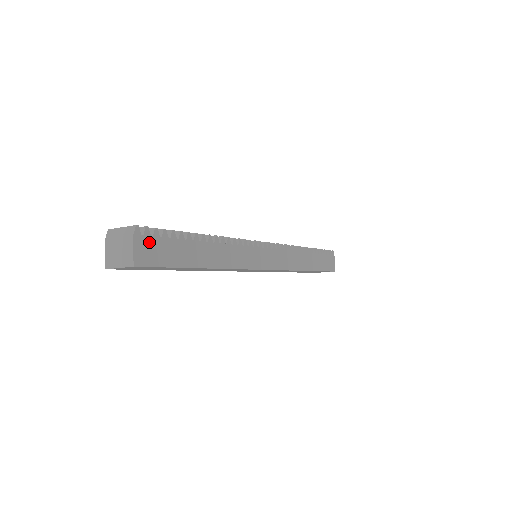
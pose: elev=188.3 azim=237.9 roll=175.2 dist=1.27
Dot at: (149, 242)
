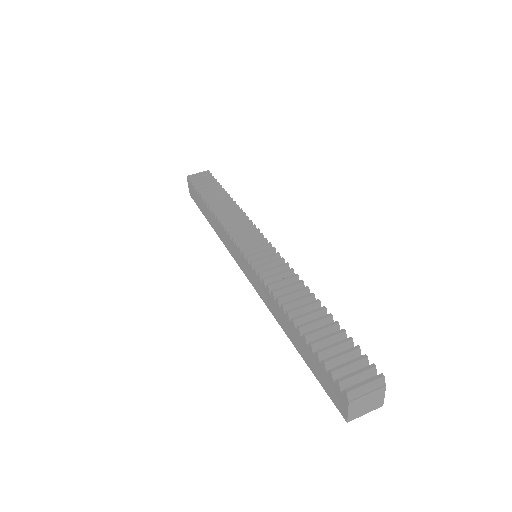
Dot at: occluded
